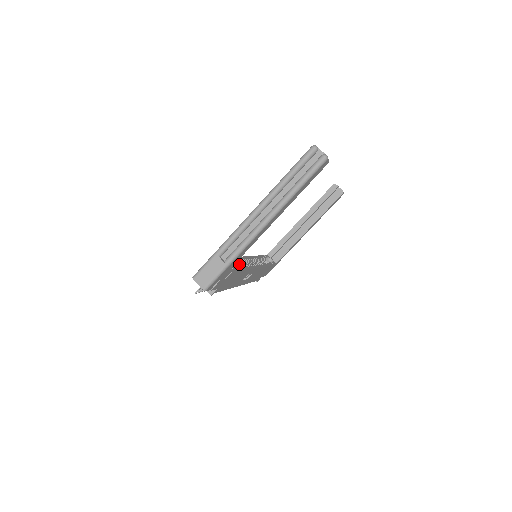
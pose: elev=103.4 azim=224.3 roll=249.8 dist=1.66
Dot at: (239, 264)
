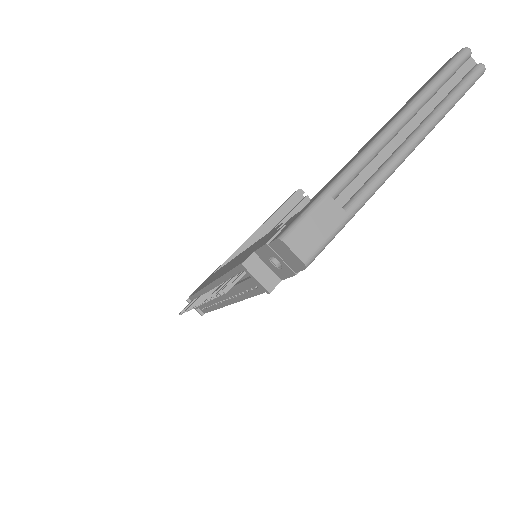
Dot at: occluded
